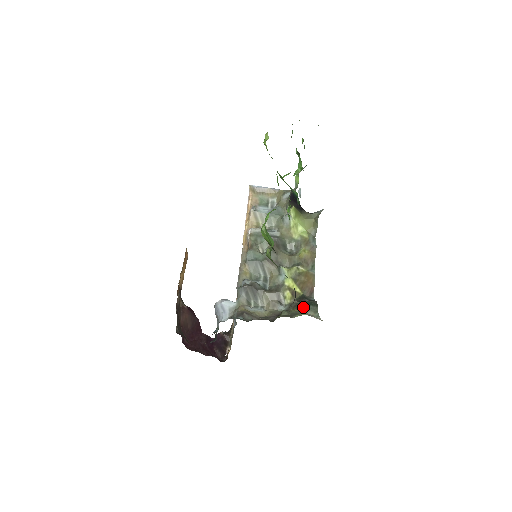
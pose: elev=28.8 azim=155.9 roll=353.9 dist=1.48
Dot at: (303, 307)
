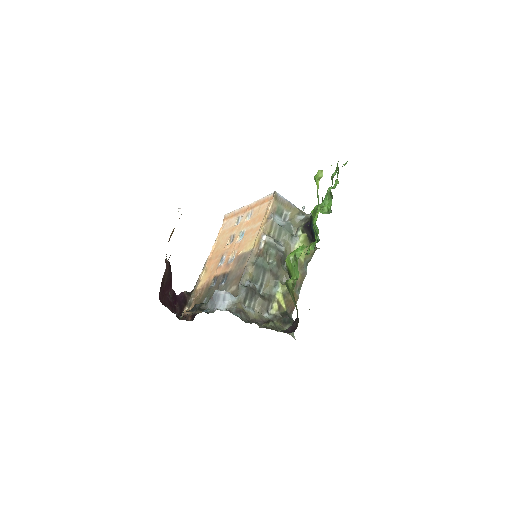
Dot at: (285, 323)
